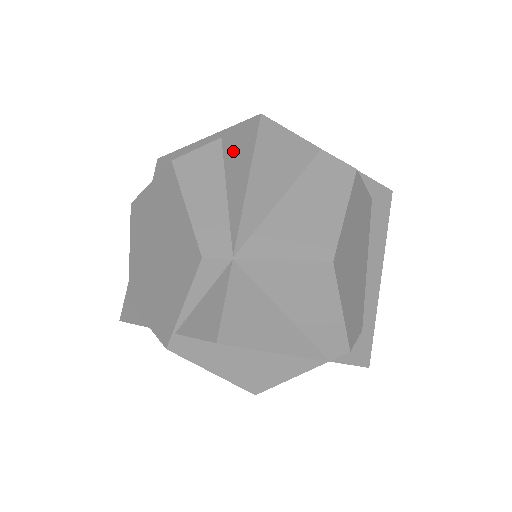
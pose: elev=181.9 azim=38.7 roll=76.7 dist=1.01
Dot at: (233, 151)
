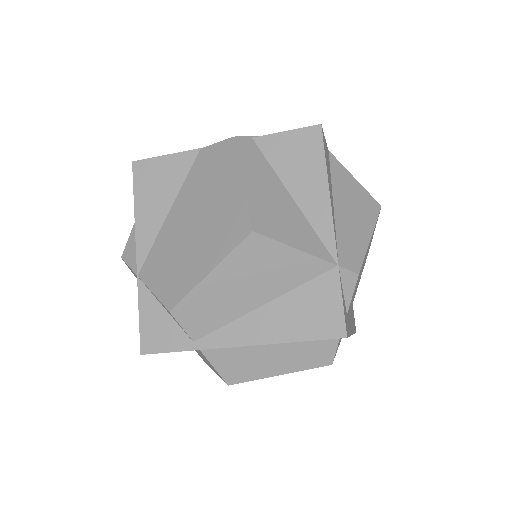
Dot at: occluded
